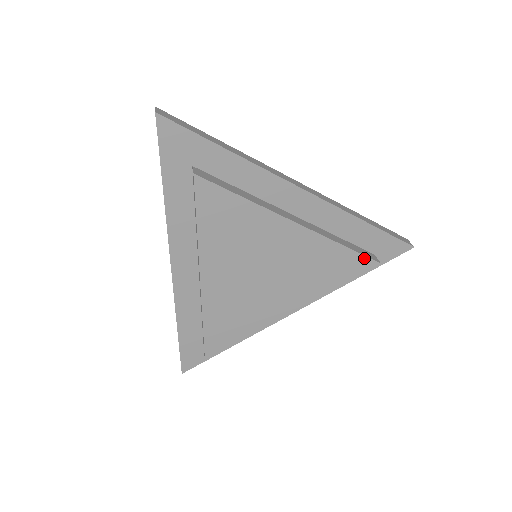
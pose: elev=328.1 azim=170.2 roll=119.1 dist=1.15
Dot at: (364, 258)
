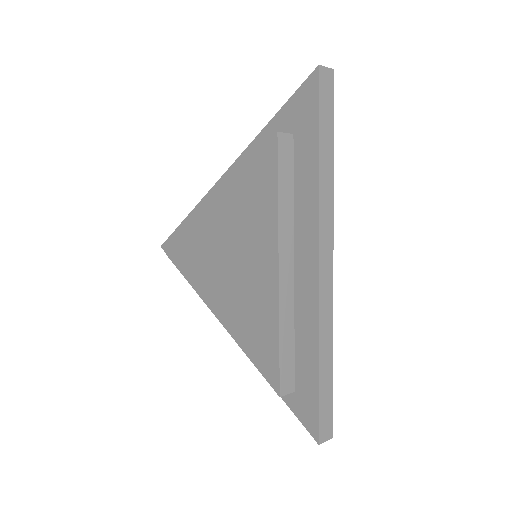
Dot at: (278, 372)
